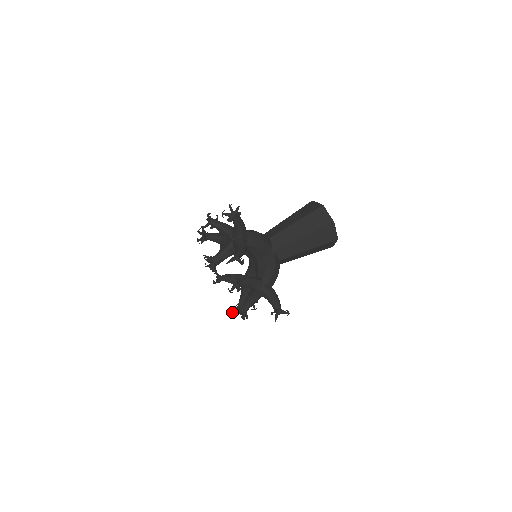
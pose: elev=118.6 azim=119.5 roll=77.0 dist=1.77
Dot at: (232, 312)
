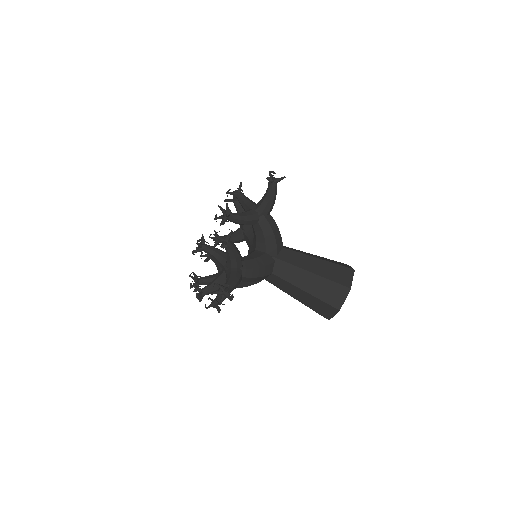
Dot at: (214, 230)
